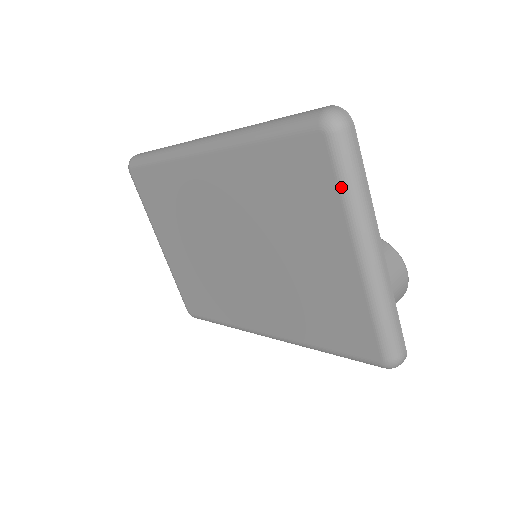
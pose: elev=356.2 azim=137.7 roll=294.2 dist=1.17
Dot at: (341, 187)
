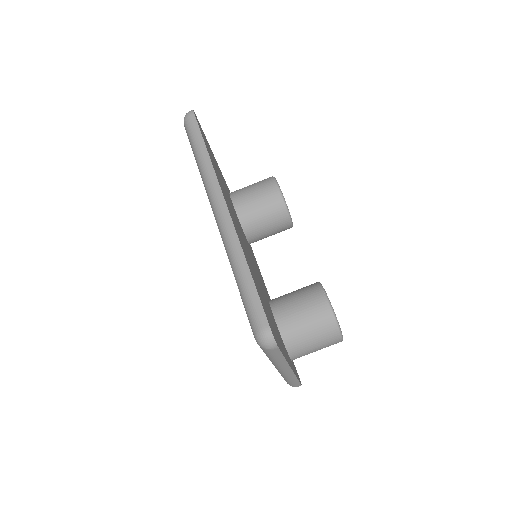
Dot at: occluded
